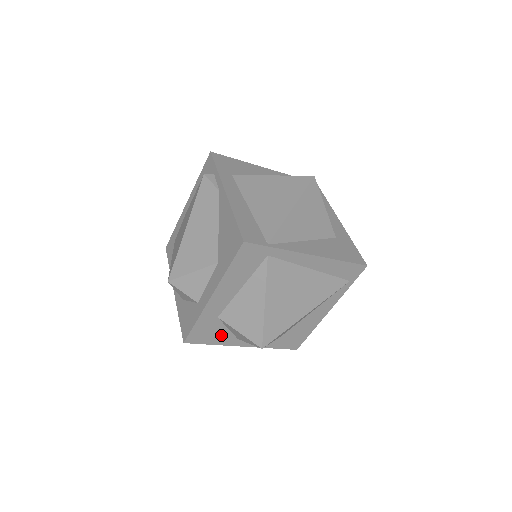
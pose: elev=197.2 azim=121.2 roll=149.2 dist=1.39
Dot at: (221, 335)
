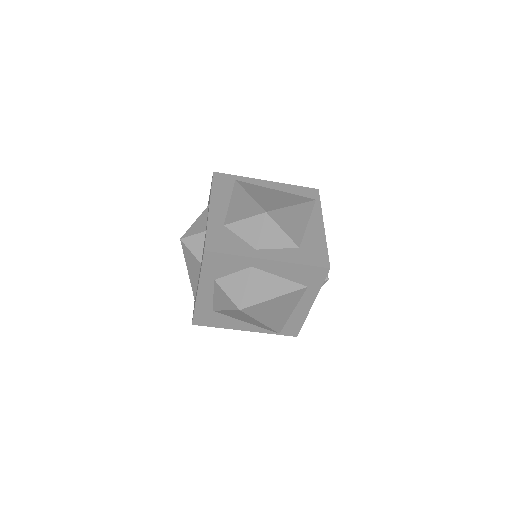
Dot at: (237, 245)
